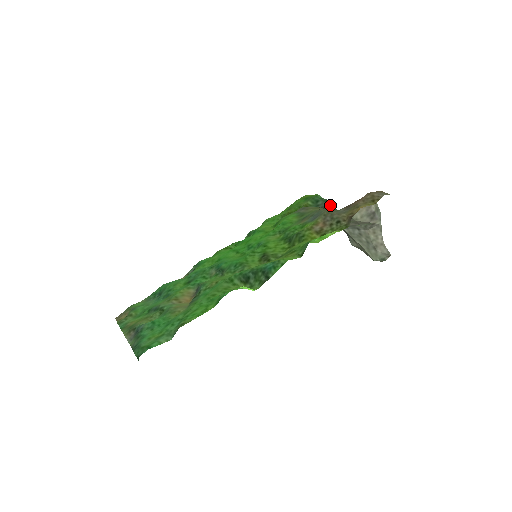
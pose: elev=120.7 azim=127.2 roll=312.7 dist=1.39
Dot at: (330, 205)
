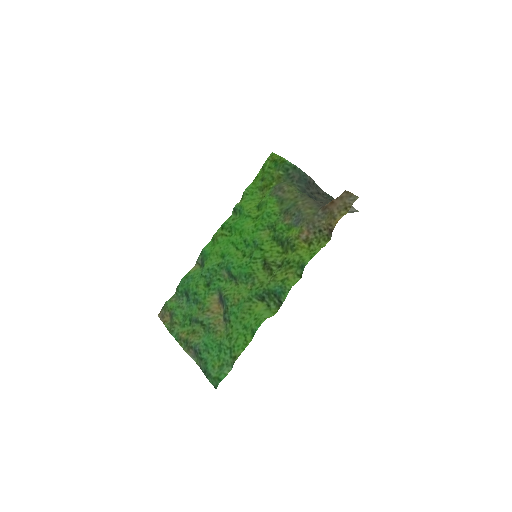
Dot at: (300, 171)
